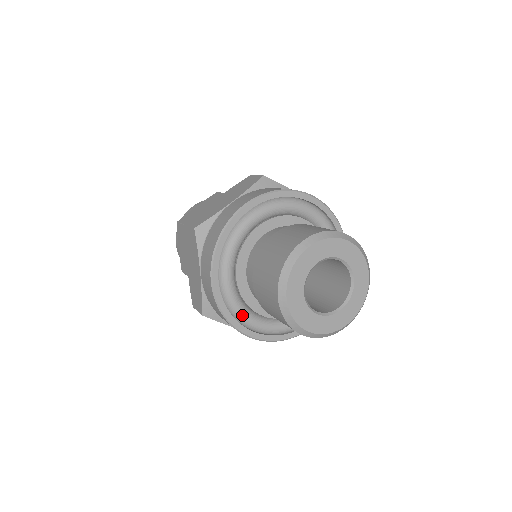
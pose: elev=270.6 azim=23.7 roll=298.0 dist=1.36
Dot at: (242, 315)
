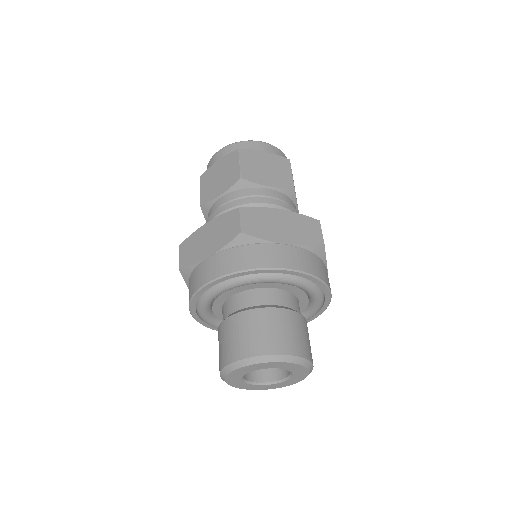
Dot at: (203, 308)
